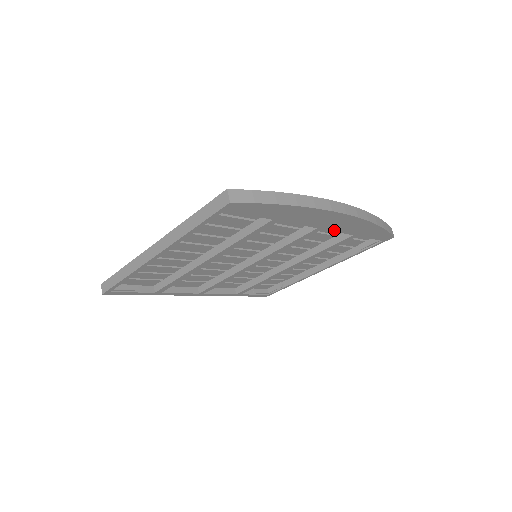
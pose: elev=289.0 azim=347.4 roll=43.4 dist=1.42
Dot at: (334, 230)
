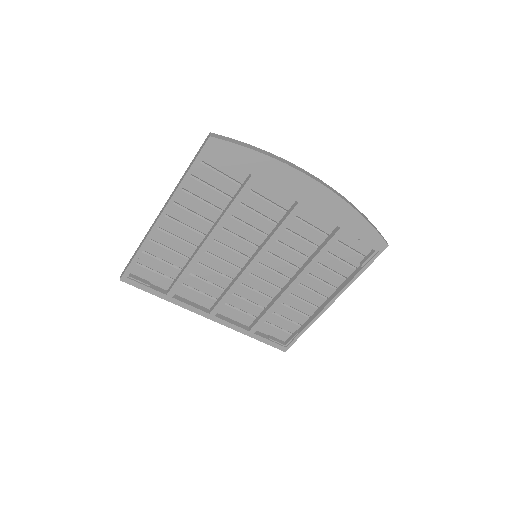
Dot at: (317, 212)
